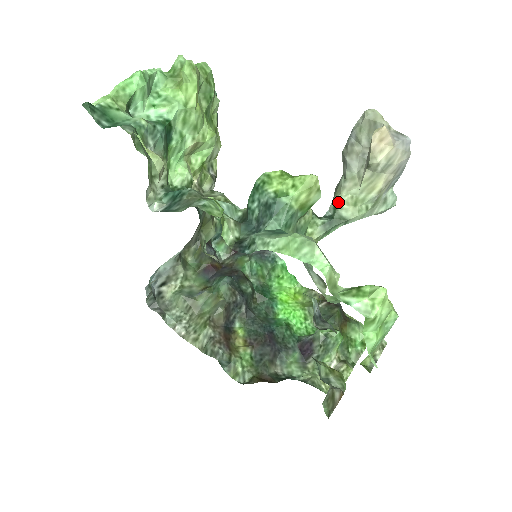
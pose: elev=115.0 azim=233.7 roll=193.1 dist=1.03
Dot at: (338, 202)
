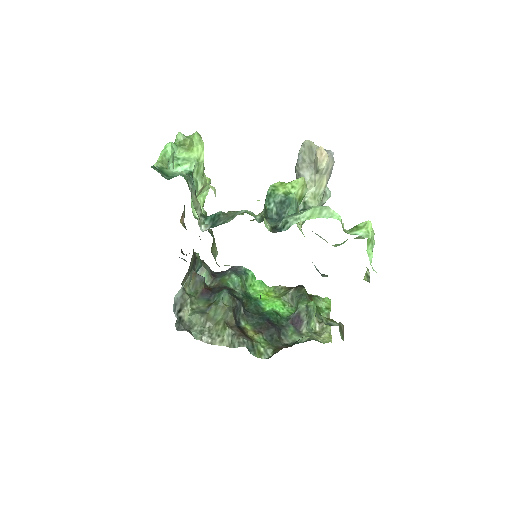
Dot at: (305, 199)
